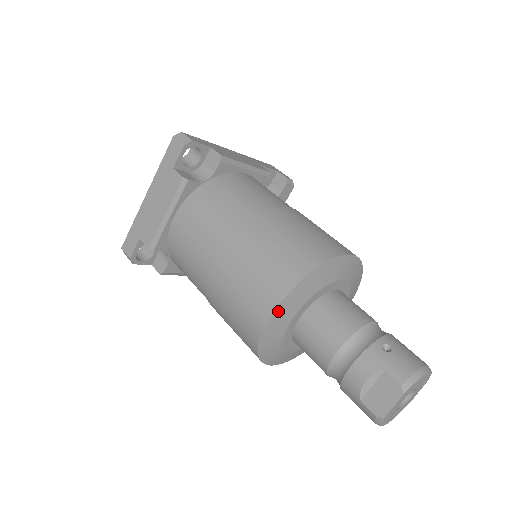
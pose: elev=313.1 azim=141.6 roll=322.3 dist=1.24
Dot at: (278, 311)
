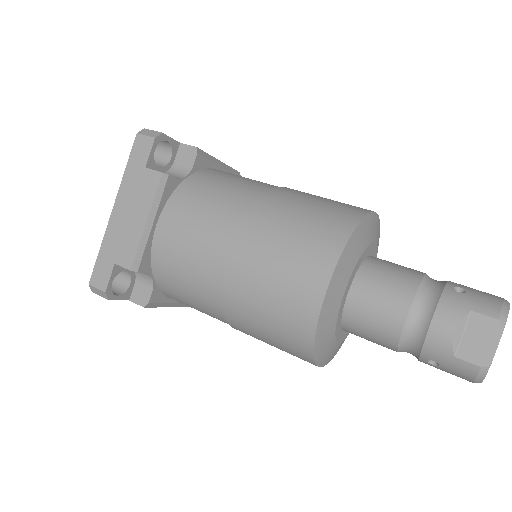
Dot at: (333, 281)
